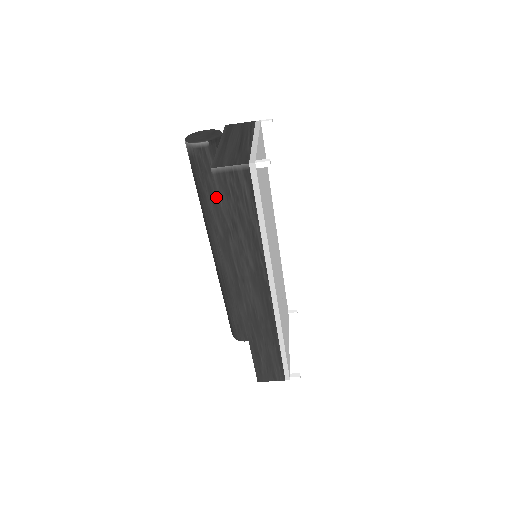
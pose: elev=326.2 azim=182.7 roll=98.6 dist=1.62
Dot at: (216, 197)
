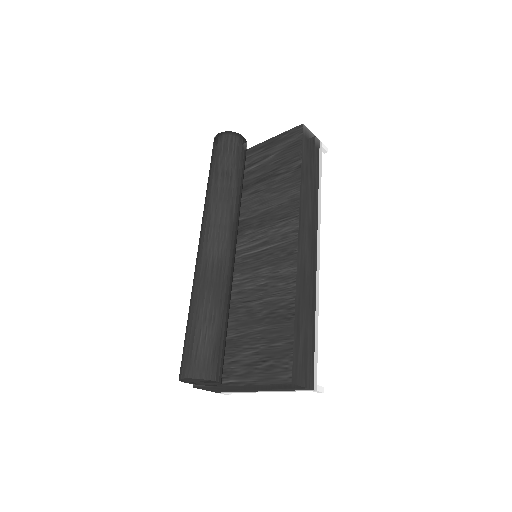
Dot at: (240, 183)
